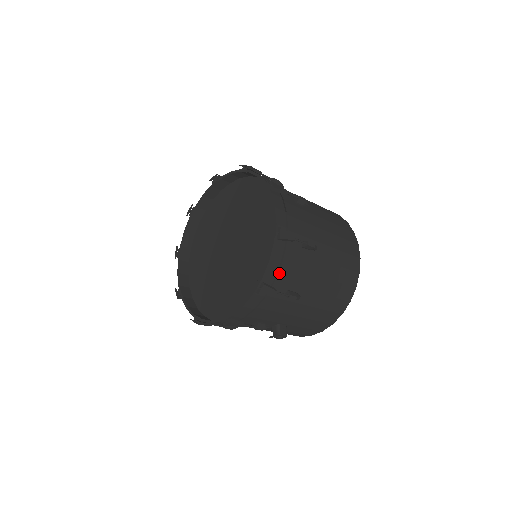
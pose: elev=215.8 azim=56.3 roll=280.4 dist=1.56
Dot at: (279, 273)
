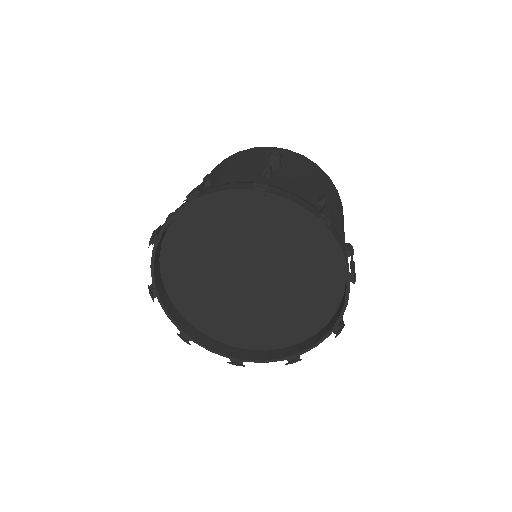
Dot at: occluded
